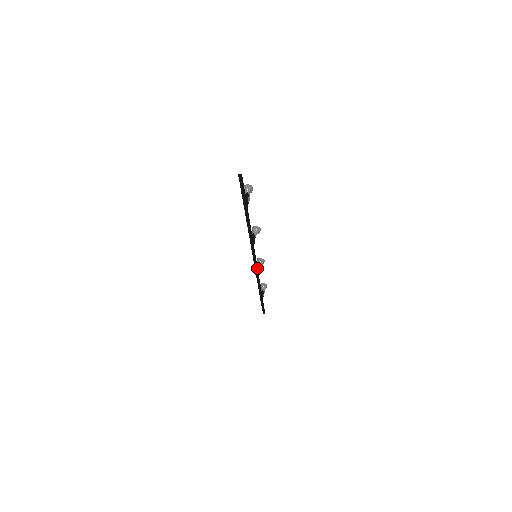
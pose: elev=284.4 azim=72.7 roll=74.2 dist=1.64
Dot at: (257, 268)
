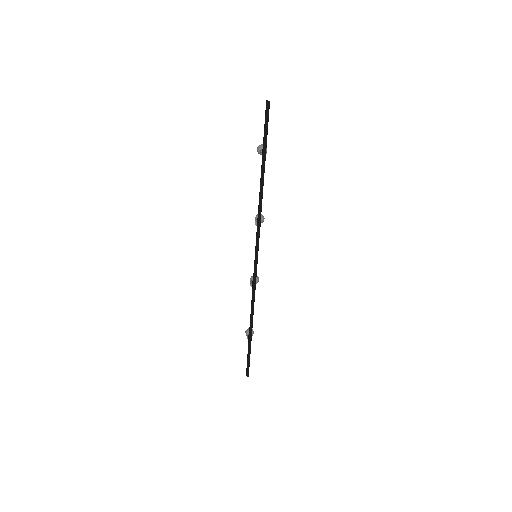
Dot at: (256, 272)
